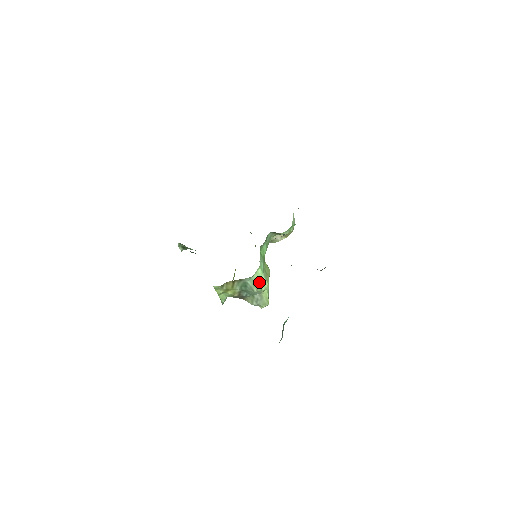
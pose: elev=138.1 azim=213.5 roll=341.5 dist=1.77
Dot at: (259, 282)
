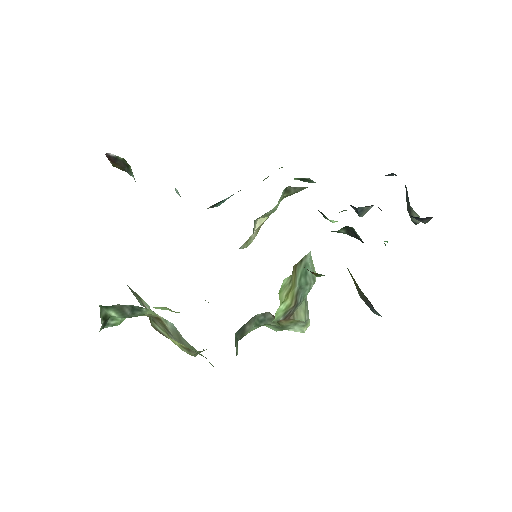
Dot at: occluded
